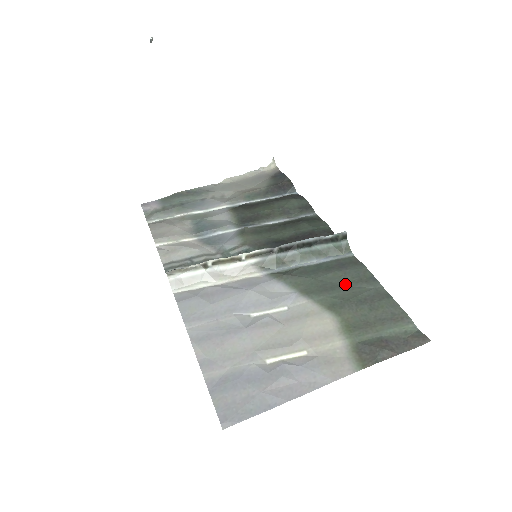
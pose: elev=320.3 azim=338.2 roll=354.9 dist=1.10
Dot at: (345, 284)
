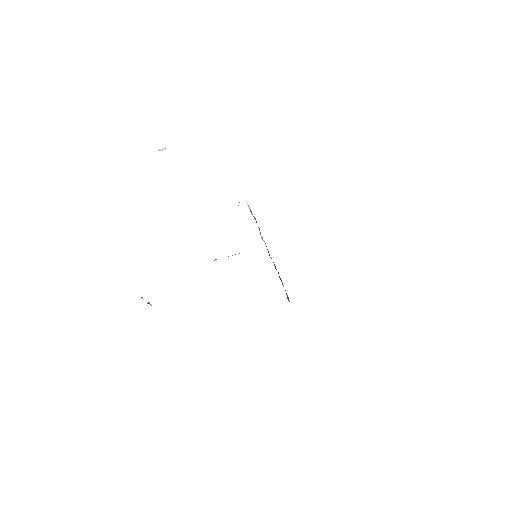
Dot at: occluded
